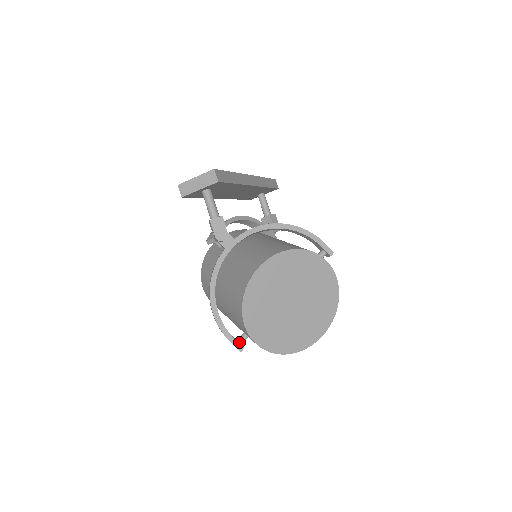
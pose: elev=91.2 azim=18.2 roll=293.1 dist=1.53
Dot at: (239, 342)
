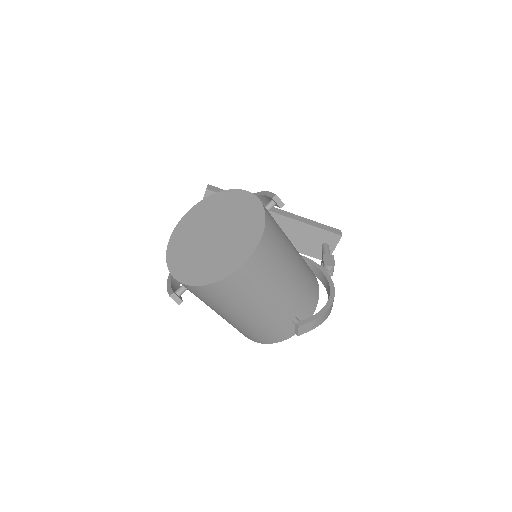
Dot at: (175, 291)
